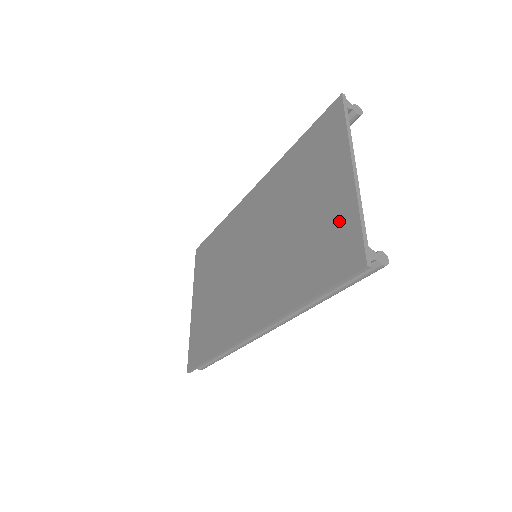
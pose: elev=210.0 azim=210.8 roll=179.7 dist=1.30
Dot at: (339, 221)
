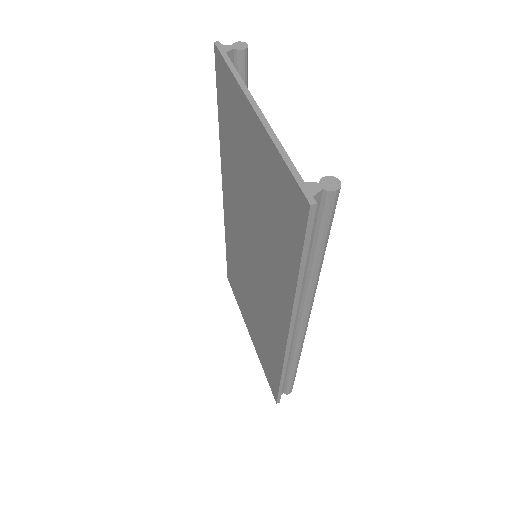
Dot at: (273, 174)
